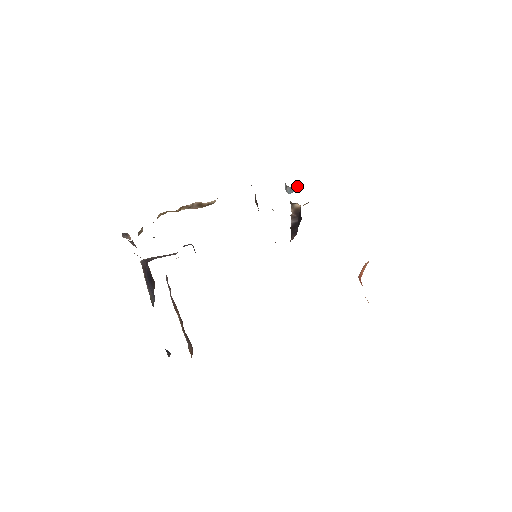
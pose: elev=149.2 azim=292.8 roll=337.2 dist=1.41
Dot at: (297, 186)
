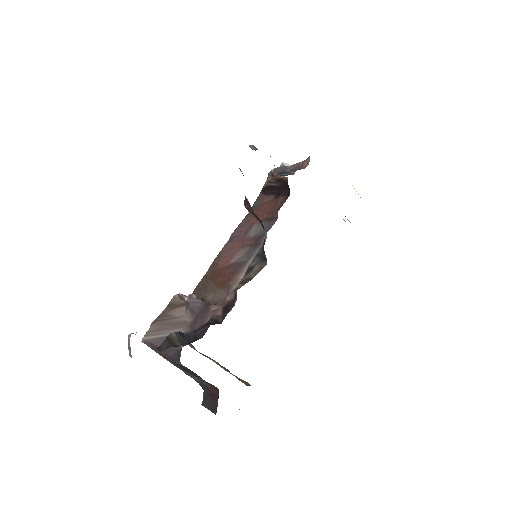
Dot at: occluded
